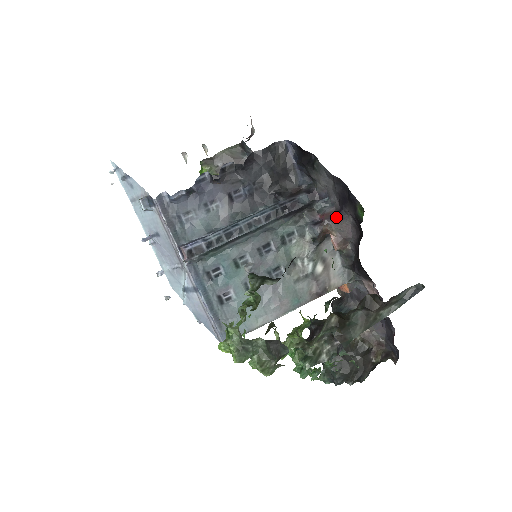
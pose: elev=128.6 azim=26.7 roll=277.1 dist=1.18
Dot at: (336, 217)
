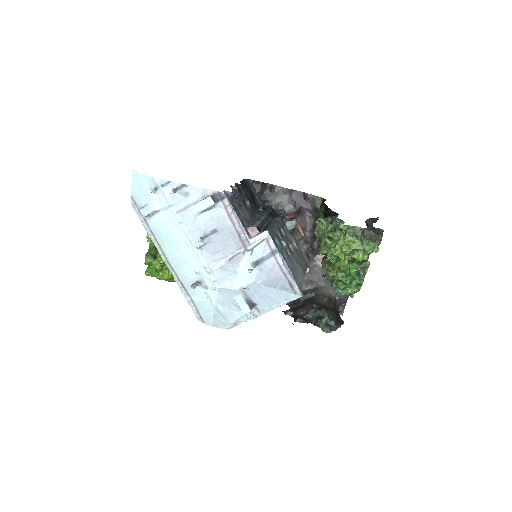
Dot at: (299, 214)
